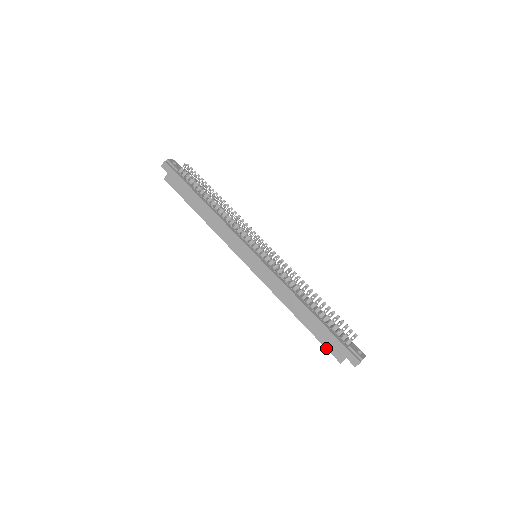
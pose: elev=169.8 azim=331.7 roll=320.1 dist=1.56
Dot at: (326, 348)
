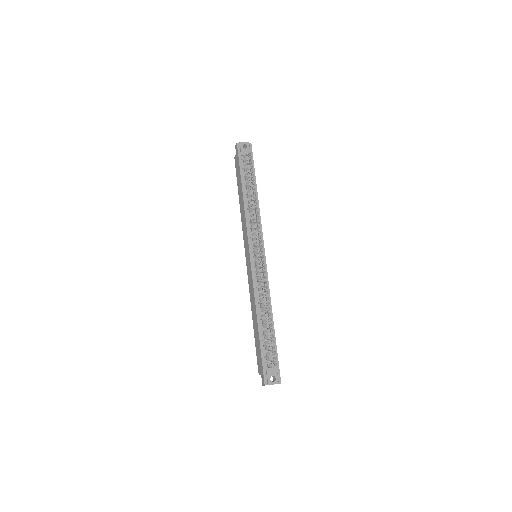
Dot at: (257, 357)
